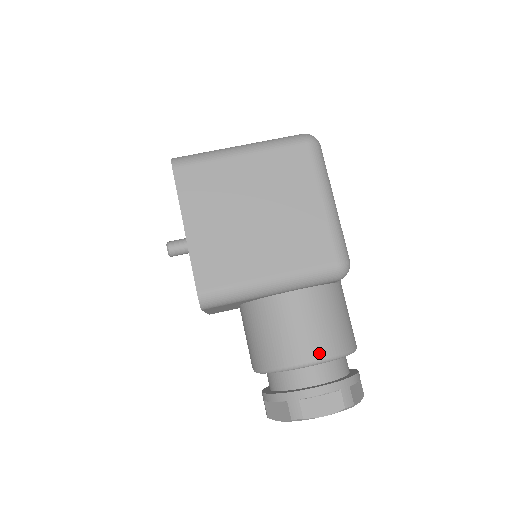
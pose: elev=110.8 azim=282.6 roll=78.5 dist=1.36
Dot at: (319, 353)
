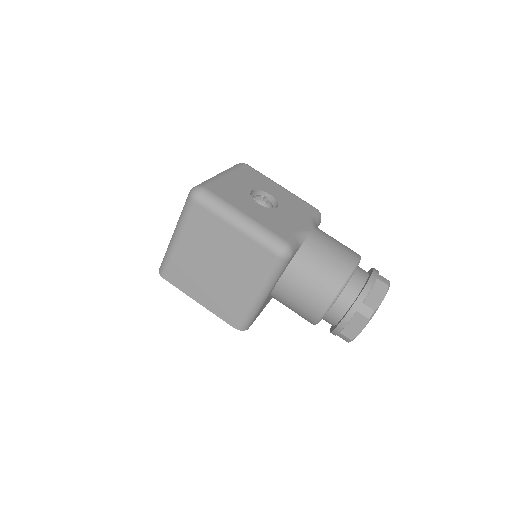
Dot at: (323, 304)
